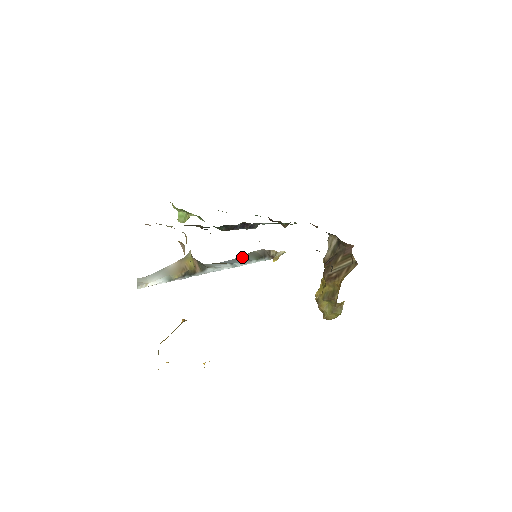
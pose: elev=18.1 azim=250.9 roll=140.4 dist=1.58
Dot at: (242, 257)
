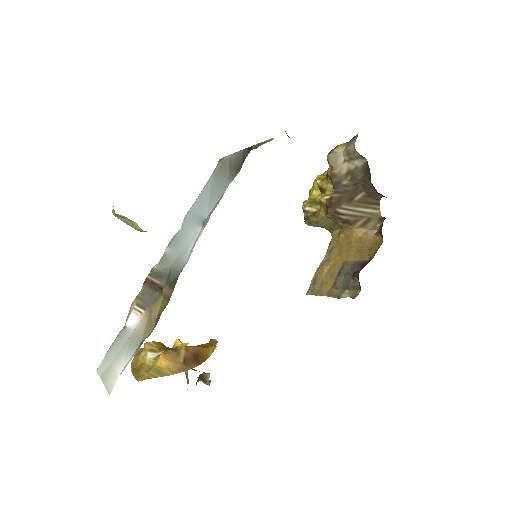
Dot at: (212, 182)
